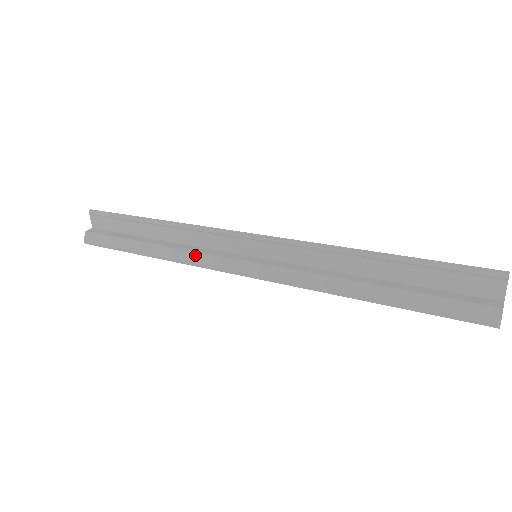
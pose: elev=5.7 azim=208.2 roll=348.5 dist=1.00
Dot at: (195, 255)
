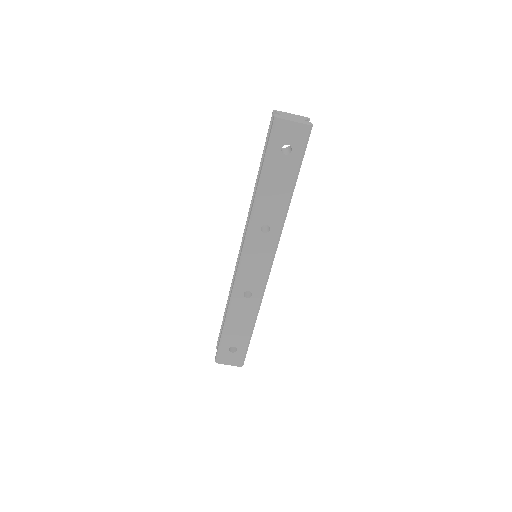
Dot at: occluded
